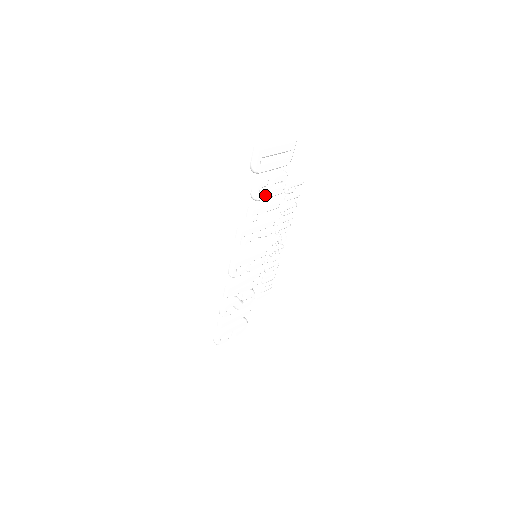
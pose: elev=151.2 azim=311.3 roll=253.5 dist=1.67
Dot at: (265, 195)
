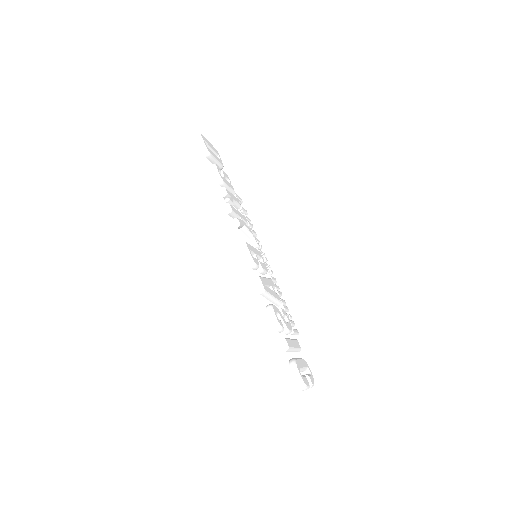
Dot at: (225, 181)
